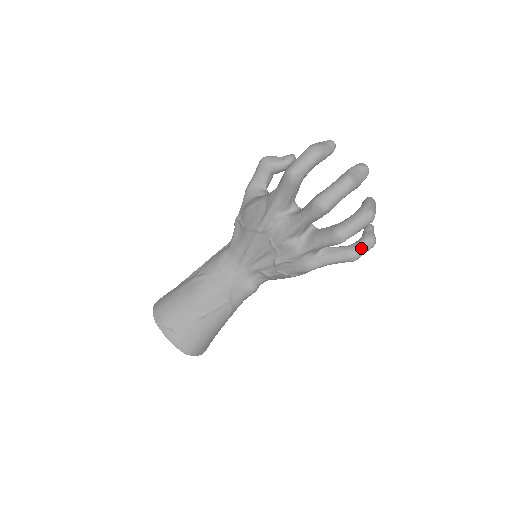
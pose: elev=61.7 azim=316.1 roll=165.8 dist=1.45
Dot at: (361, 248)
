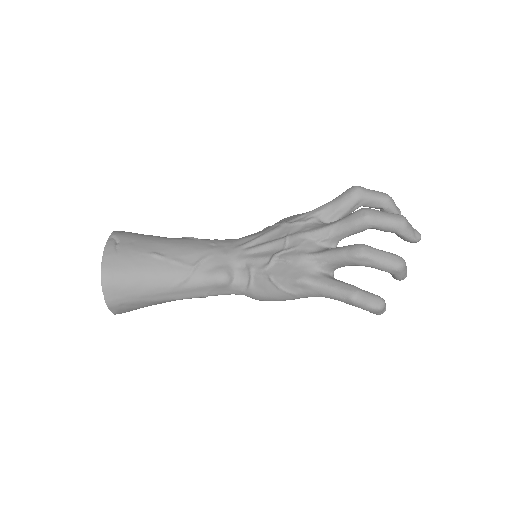
Dot at: (368, 294)
